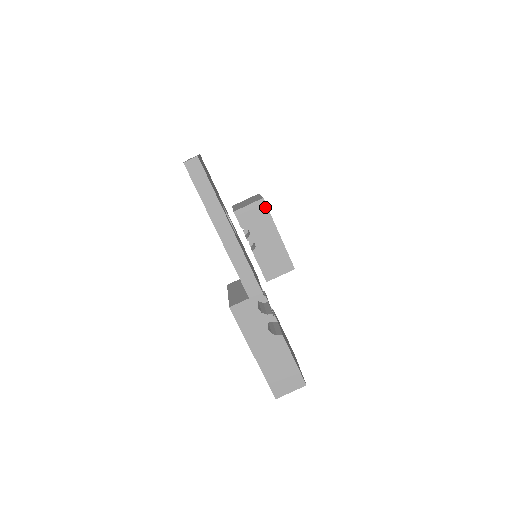
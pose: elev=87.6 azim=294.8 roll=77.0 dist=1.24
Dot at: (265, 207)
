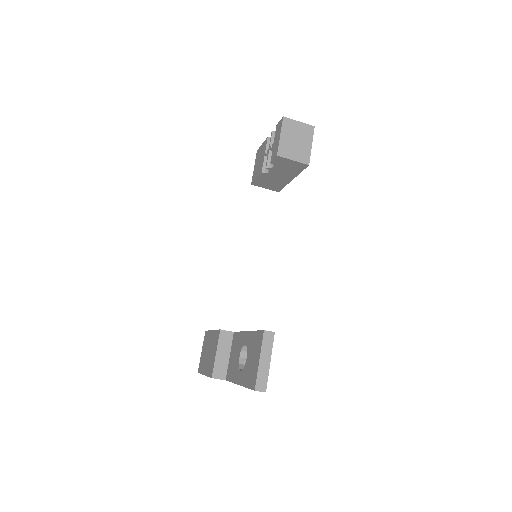
Dot at: (303, 168)
